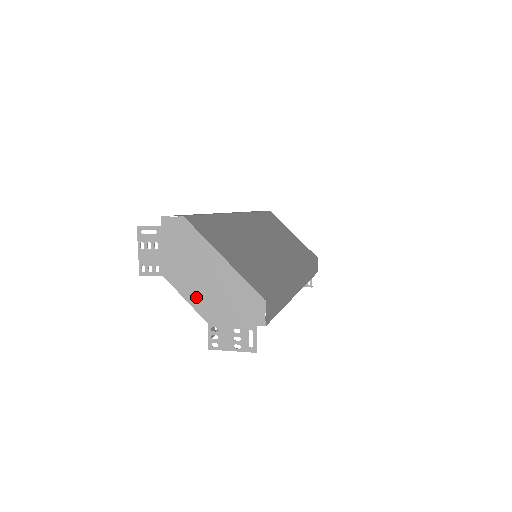
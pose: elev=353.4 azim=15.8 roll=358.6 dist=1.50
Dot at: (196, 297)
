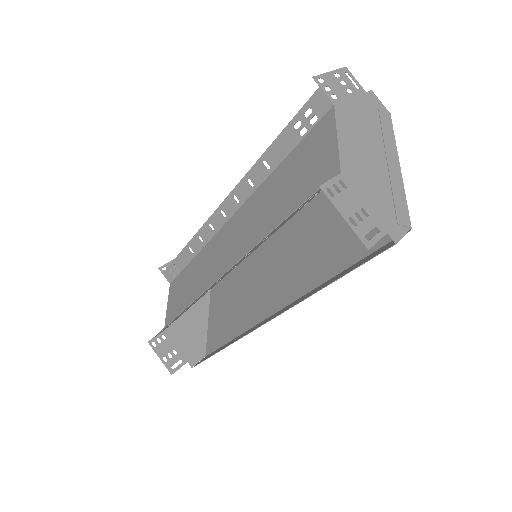
Dot at: (350, 149)
